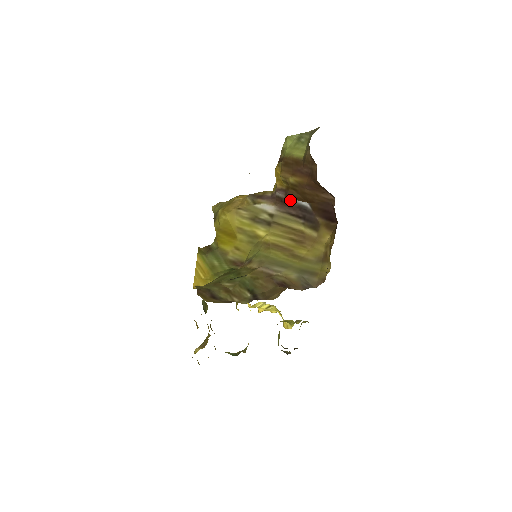
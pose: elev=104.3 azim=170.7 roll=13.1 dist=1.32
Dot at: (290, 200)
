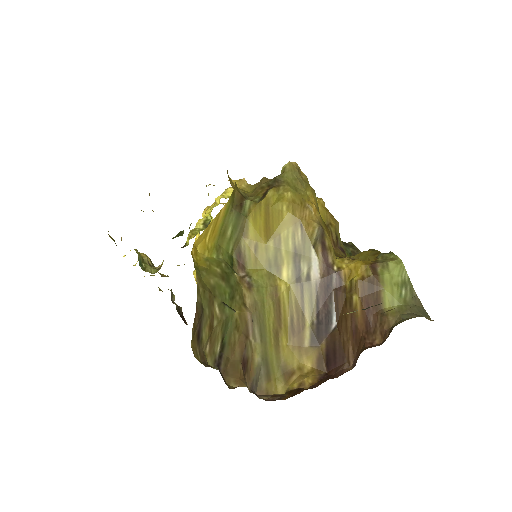
Dot at: (333, 297)
